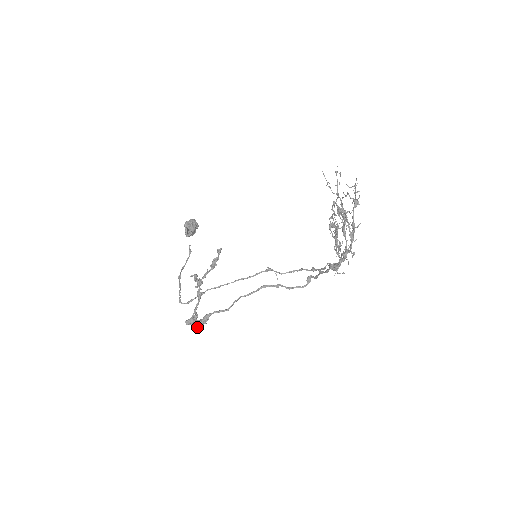
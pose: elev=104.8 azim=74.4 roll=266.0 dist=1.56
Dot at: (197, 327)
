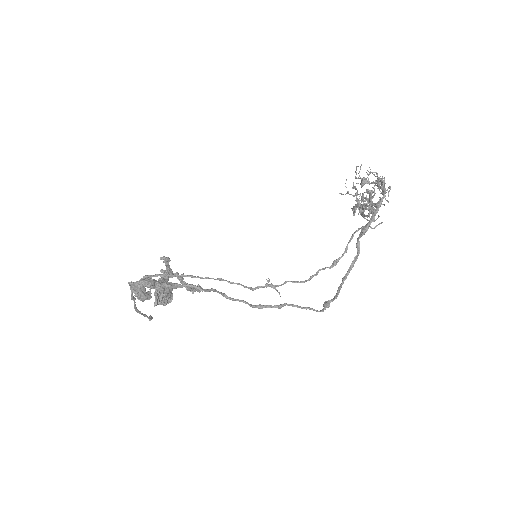
Dot at: (149, 284)
